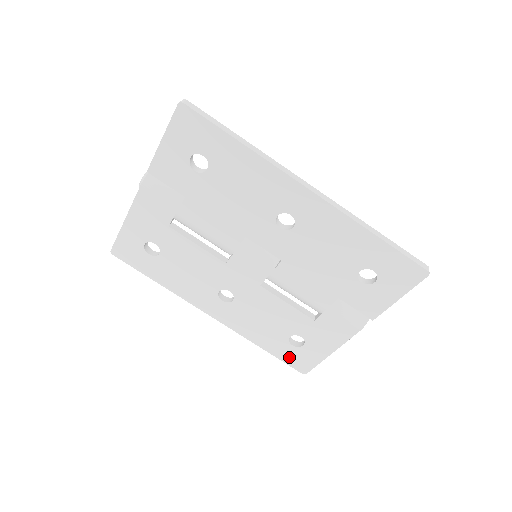
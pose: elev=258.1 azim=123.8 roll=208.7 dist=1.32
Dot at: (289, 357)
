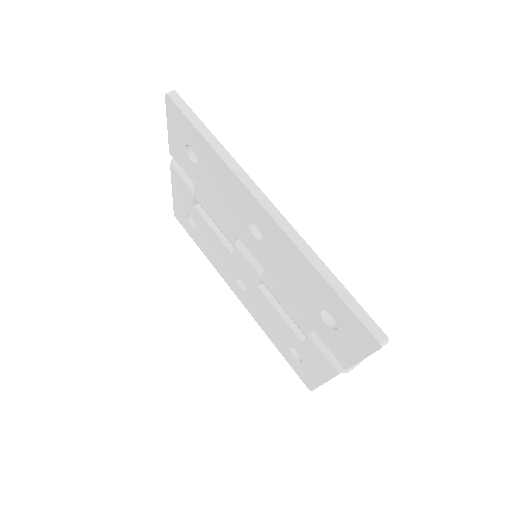
Dot at: (295, 367)
